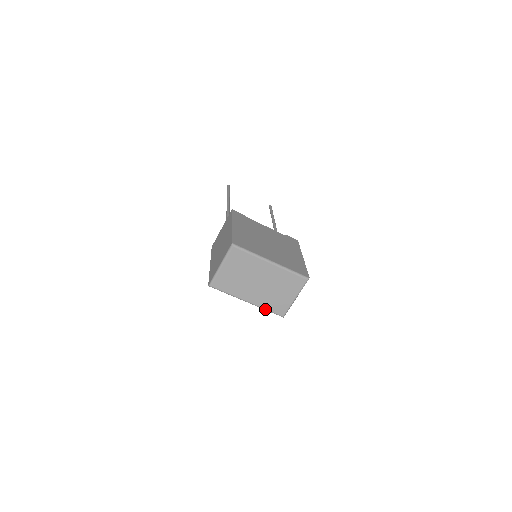
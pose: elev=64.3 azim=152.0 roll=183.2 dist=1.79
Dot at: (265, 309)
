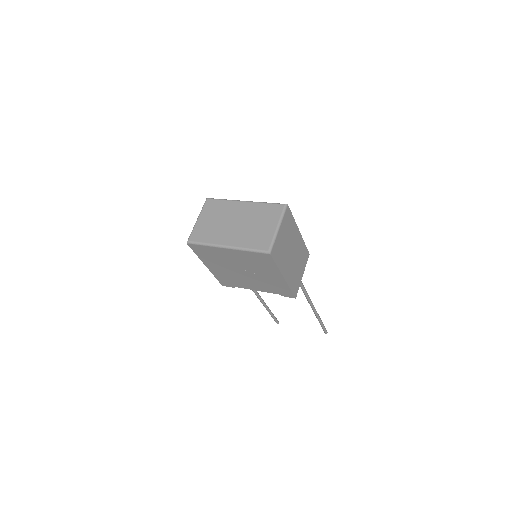
Dot at: (246, 249)
